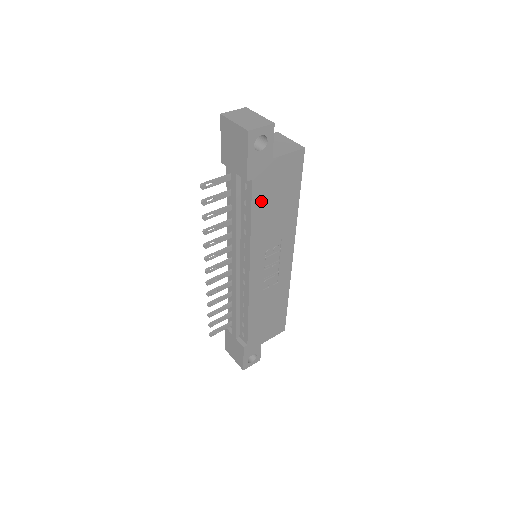
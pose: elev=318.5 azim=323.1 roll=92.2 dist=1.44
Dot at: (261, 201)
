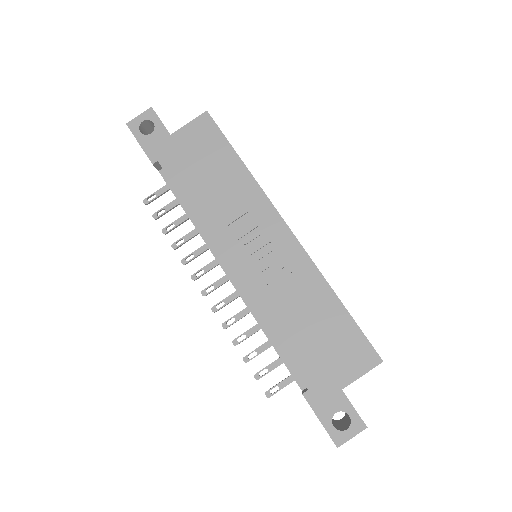
Dot at: (185, 178)
